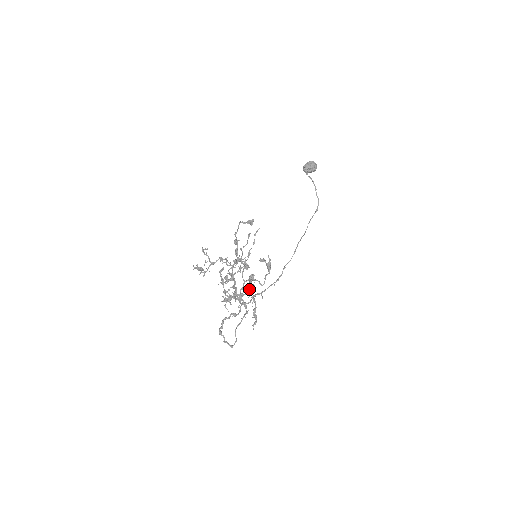
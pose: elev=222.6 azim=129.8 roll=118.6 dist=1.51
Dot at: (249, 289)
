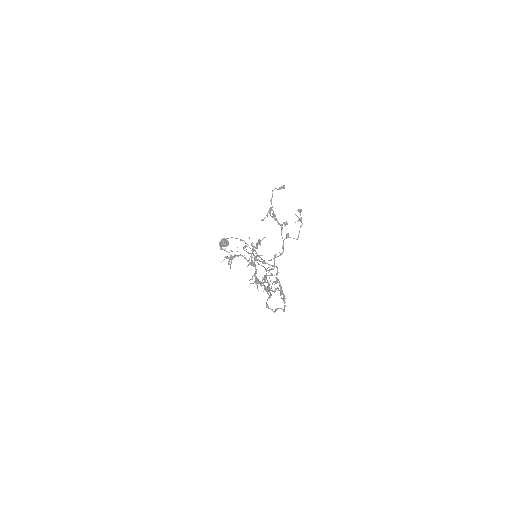
Dot at: occluded
